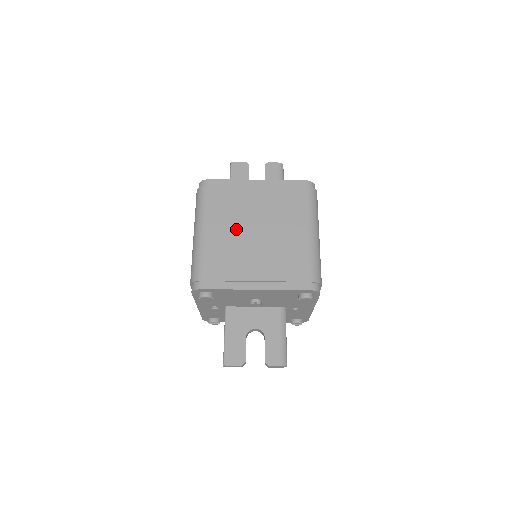
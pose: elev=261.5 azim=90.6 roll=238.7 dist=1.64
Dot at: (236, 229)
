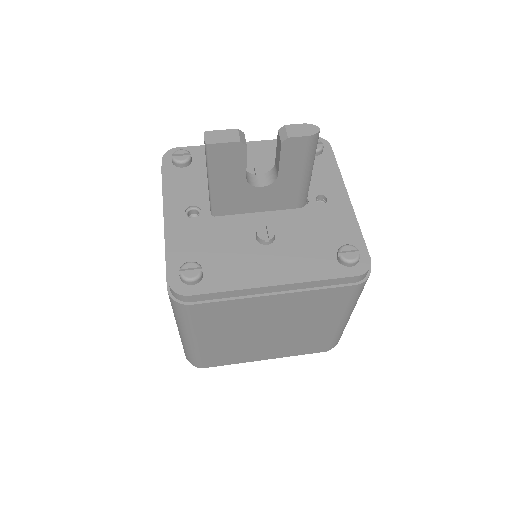
Dot at: occluded
